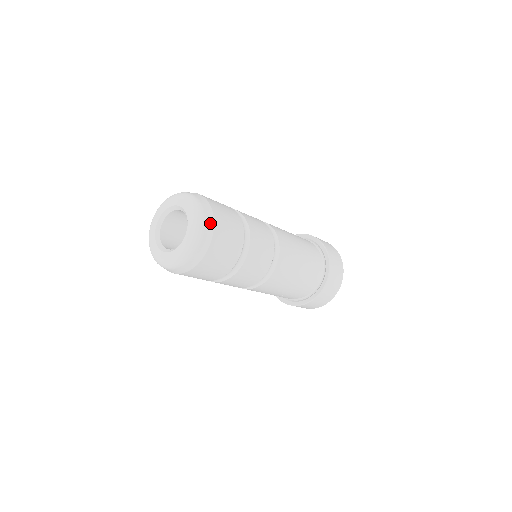
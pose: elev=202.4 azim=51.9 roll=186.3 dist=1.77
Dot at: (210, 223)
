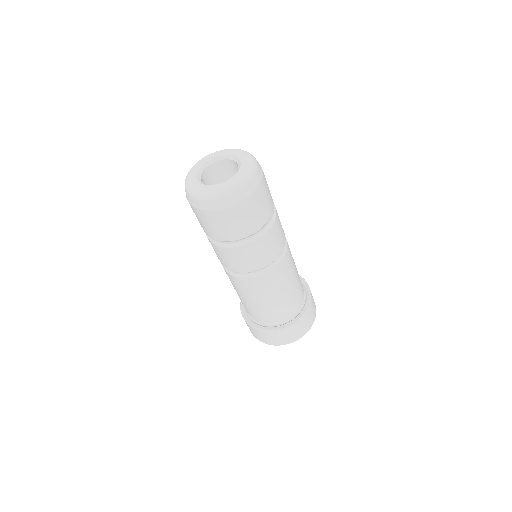
Dot at: (260, 167)
